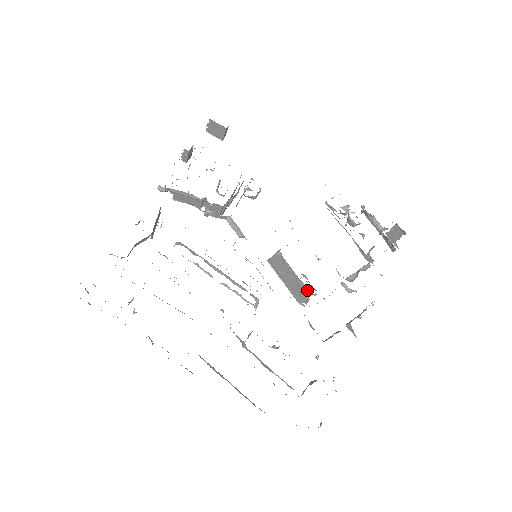
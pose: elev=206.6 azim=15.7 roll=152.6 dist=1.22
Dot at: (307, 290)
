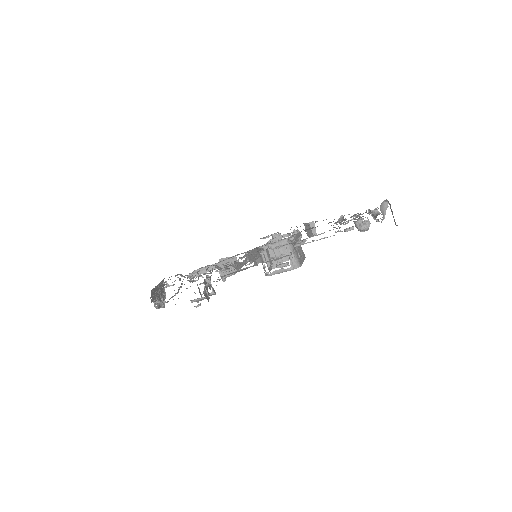
Dot at: occluded
